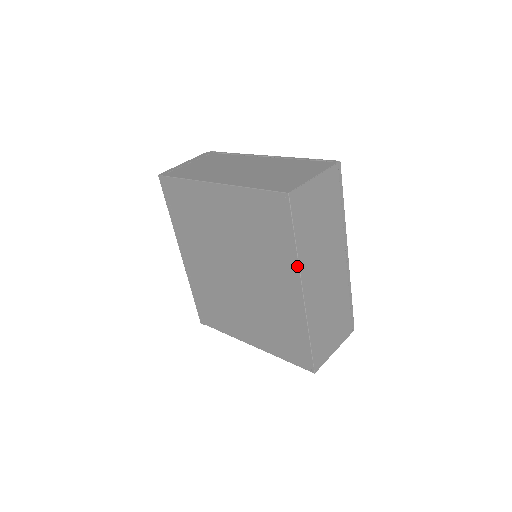
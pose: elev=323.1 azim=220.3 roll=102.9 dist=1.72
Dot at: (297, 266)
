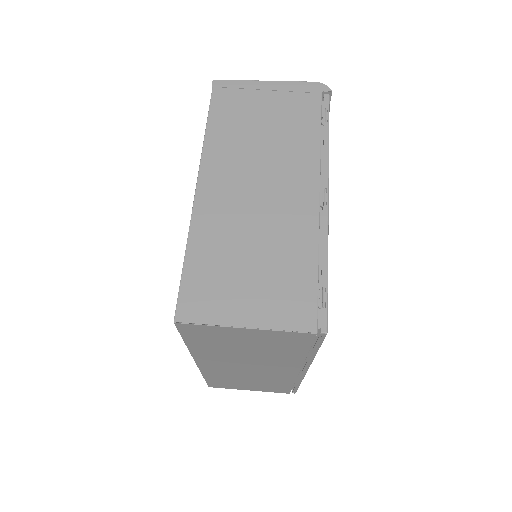
Dot at: occluded
